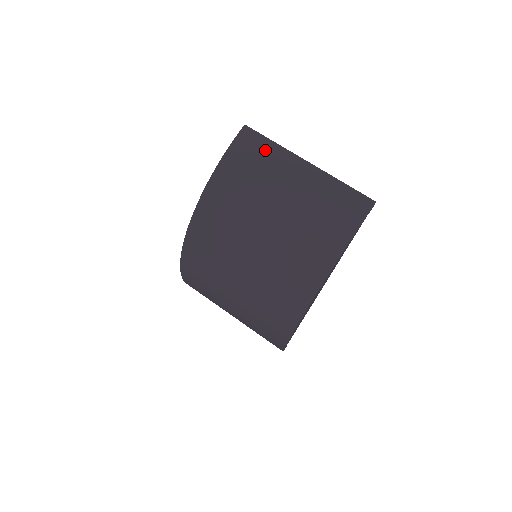
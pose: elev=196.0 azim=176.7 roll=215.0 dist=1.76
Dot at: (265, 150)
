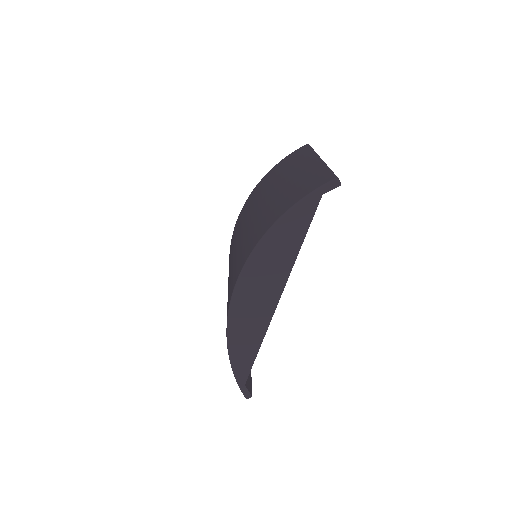
Dot at: (301, 155)
